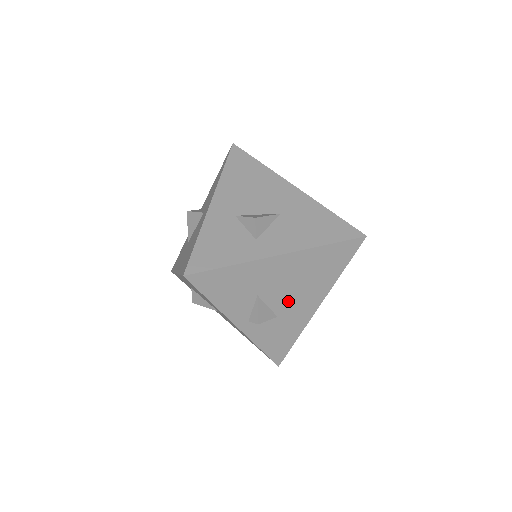
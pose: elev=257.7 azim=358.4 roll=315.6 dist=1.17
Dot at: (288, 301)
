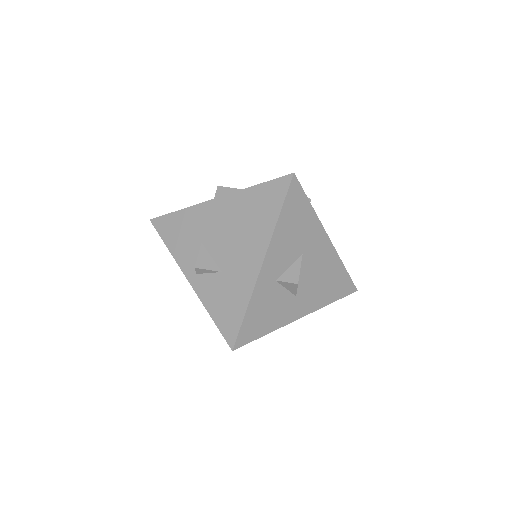
Dot at: (230, 252)
